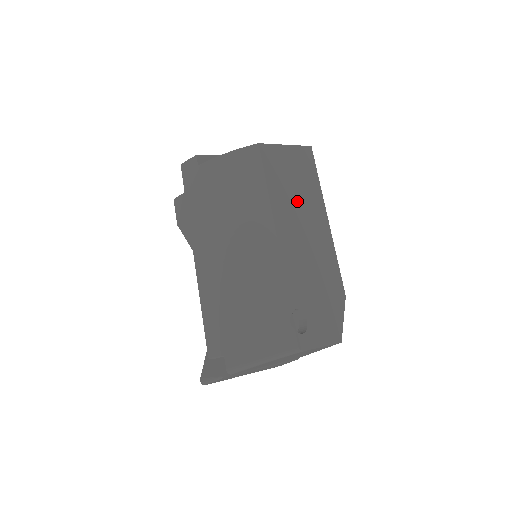
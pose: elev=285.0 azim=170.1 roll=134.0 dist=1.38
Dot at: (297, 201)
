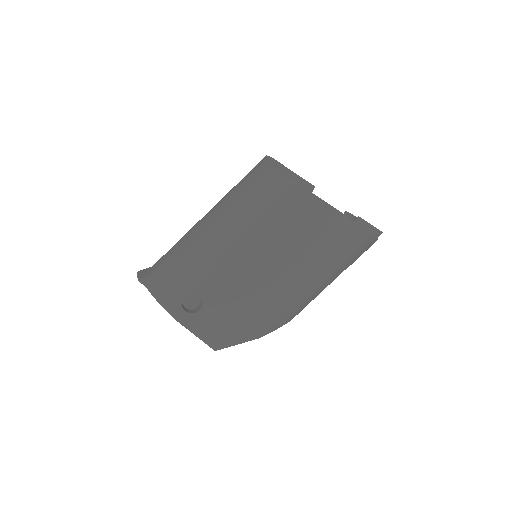
Dot at: (294, 249)
